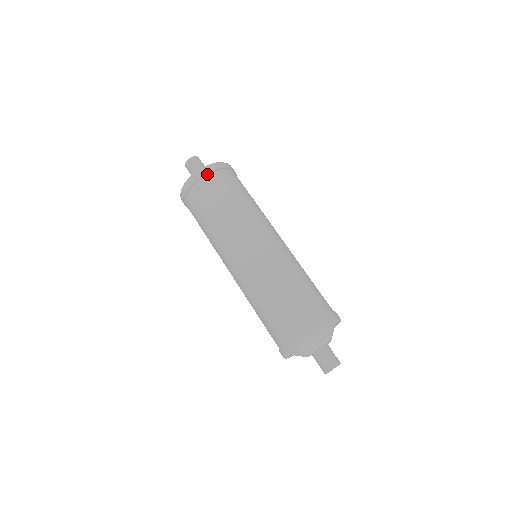
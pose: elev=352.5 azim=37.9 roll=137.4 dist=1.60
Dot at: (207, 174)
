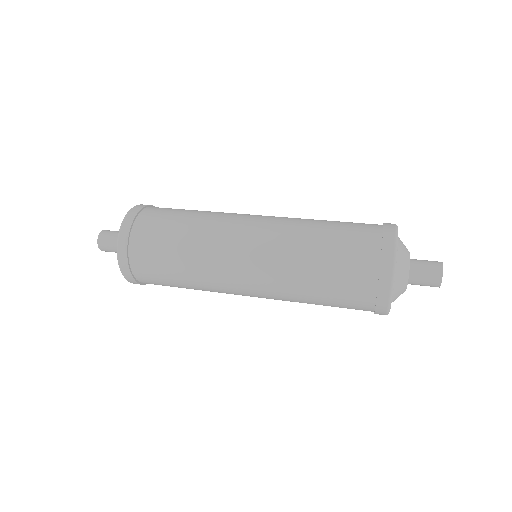
Dot at: occluded
